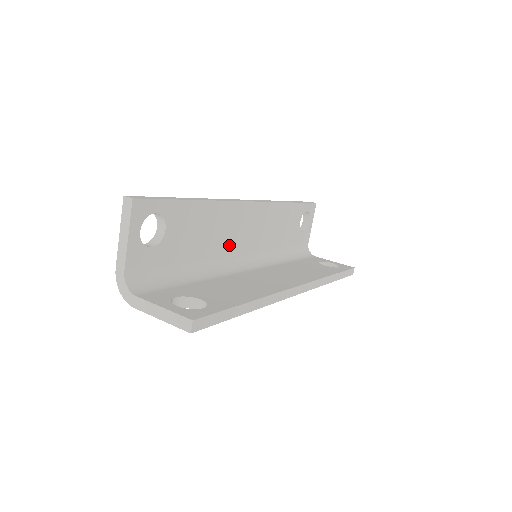
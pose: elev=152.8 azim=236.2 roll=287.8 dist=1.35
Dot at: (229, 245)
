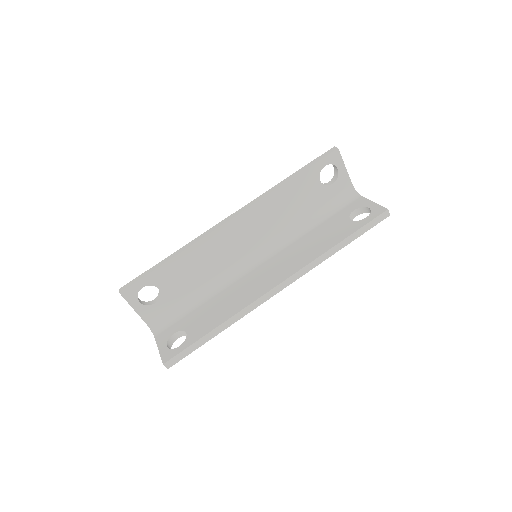
Dot at: (230, 258)
